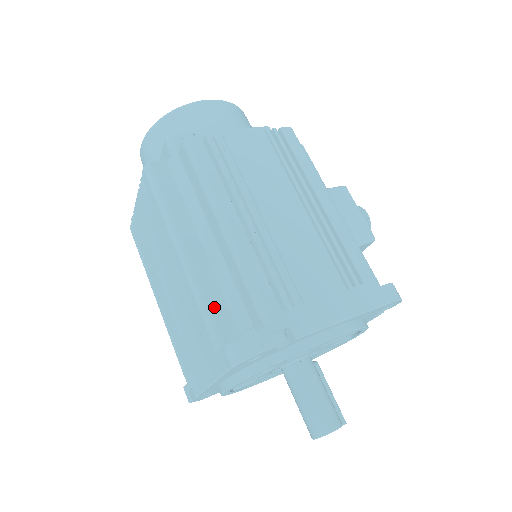
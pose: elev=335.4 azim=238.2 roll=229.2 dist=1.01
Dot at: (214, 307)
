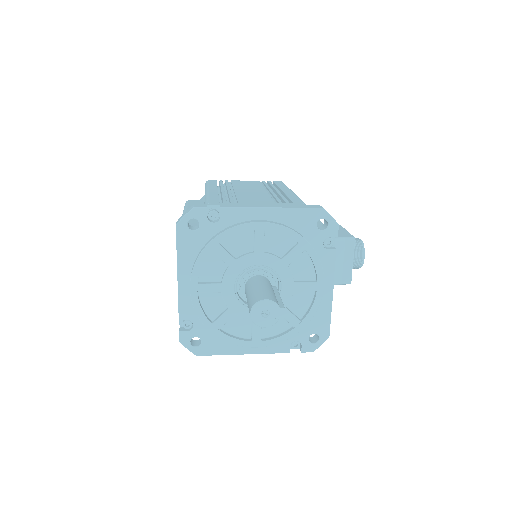
Dot at: occluded
